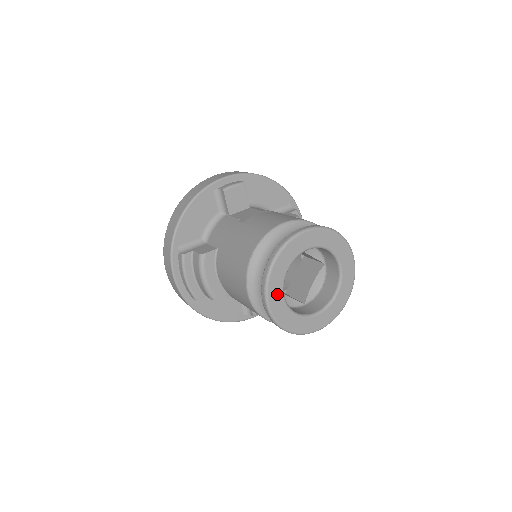
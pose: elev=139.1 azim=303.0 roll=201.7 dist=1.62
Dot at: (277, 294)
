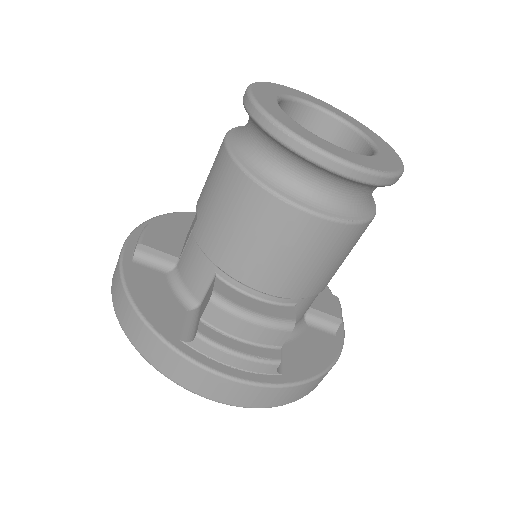
Dot at: (326, 145)
